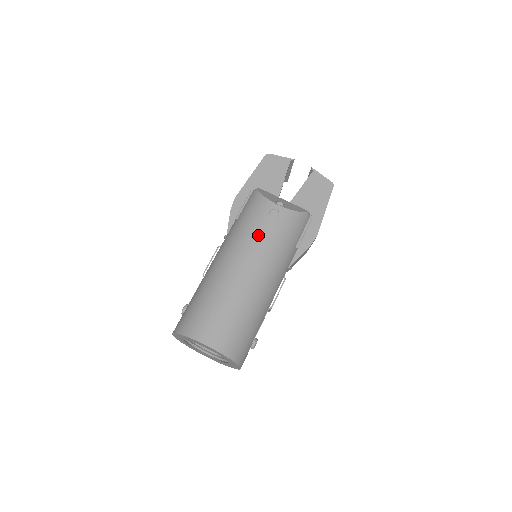
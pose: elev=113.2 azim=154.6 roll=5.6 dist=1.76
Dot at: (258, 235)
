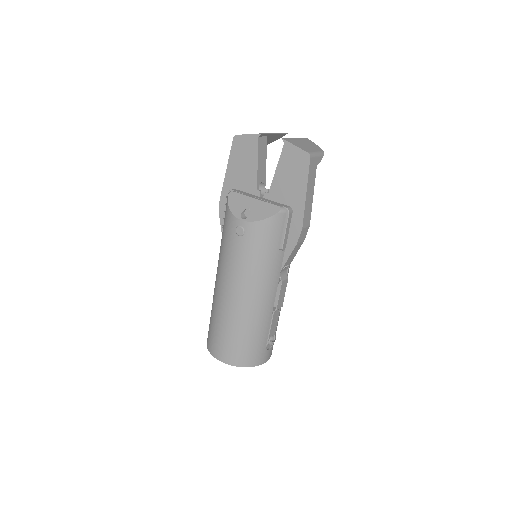
Dot at: (232, 258)
